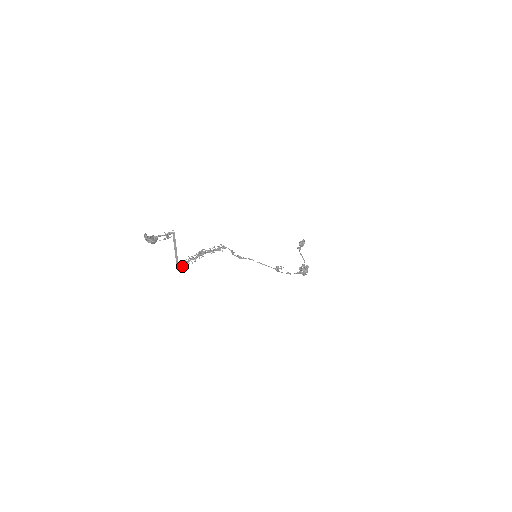
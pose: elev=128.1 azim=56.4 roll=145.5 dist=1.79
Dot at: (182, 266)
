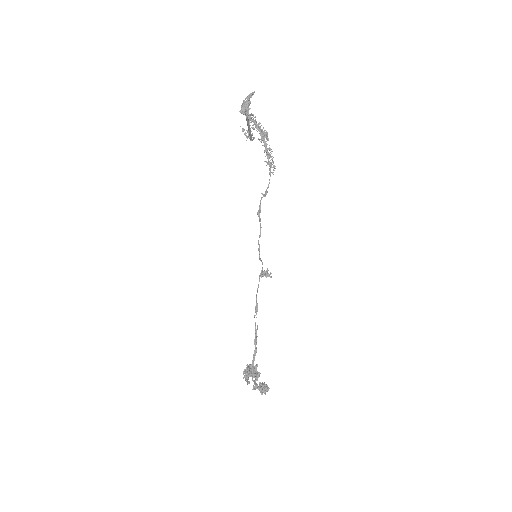
Dot at: occluded
